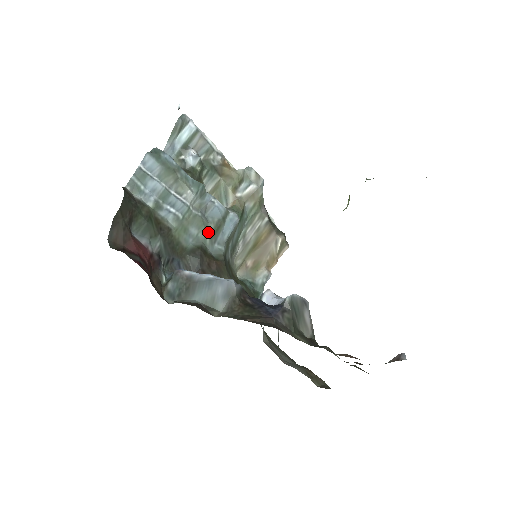
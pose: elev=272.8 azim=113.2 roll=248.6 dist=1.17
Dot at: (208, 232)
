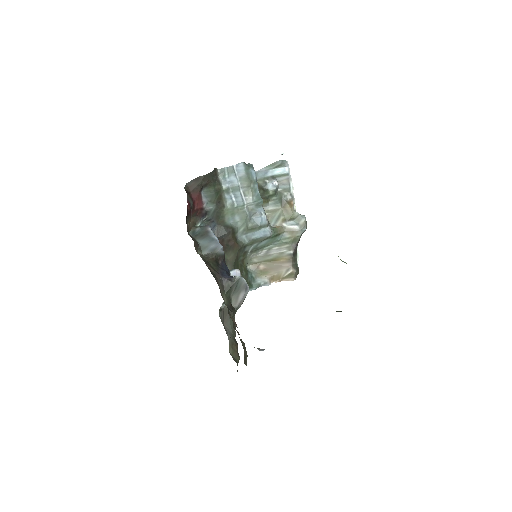
Dot at: (245, 226)
